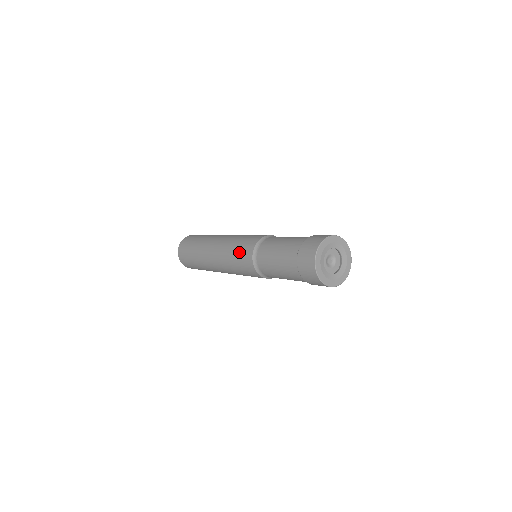
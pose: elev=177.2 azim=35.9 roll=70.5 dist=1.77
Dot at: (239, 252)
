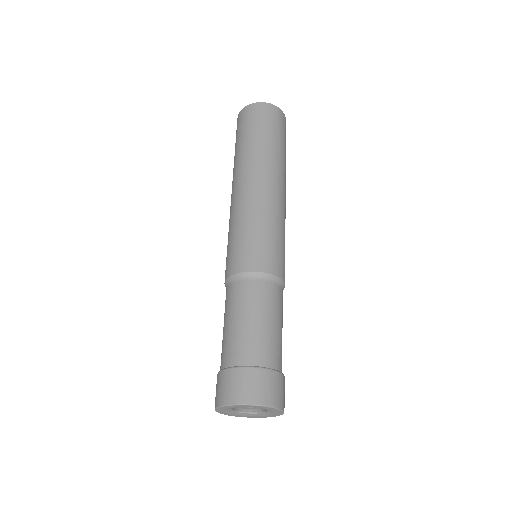
Dot at: (240, 243)
